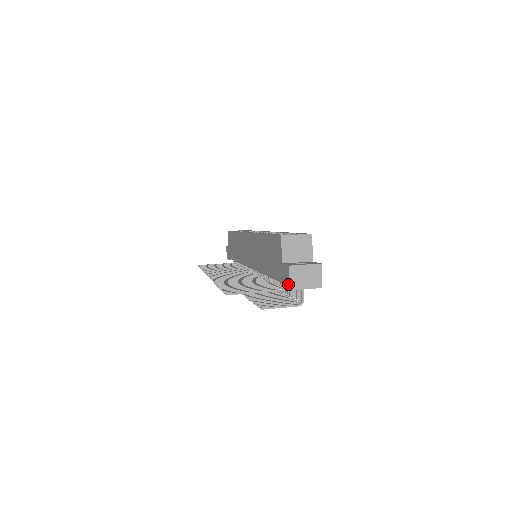
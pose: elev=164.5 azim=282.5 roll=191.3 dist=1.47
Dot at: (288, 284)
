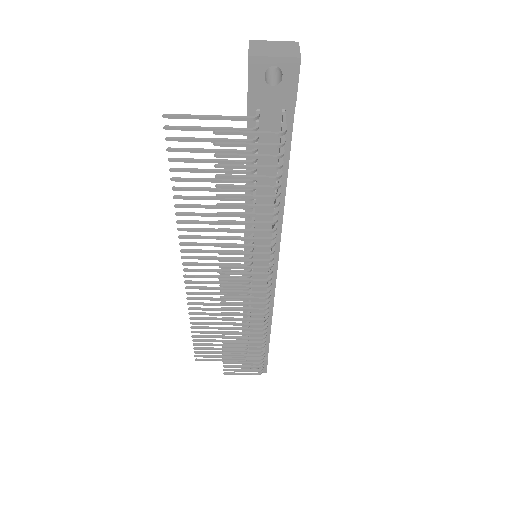
Dot at: (248, 59)
